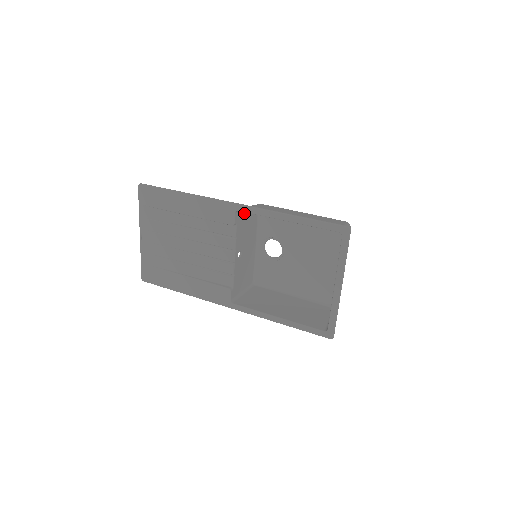
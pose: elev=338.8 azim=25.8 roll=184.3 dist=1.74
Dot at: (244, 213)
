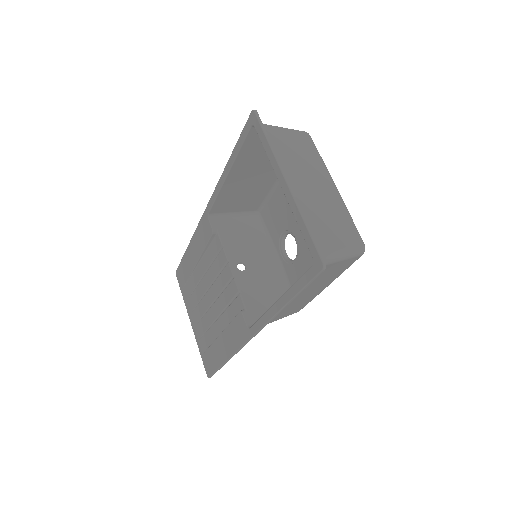
Dot at: (229, 220)
